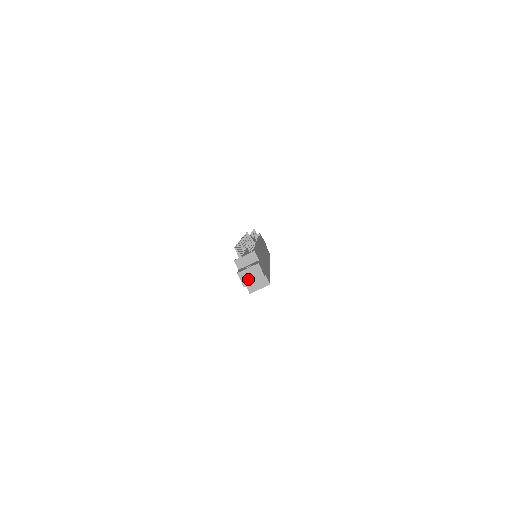
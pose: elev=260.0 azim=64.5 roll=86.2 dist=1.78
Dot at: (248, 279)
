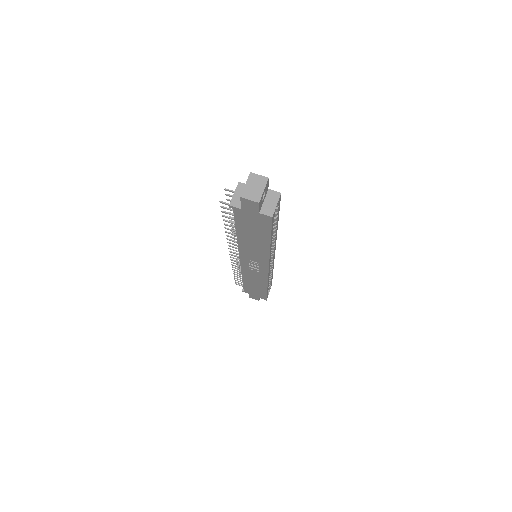
Dot at: (255, 193)
